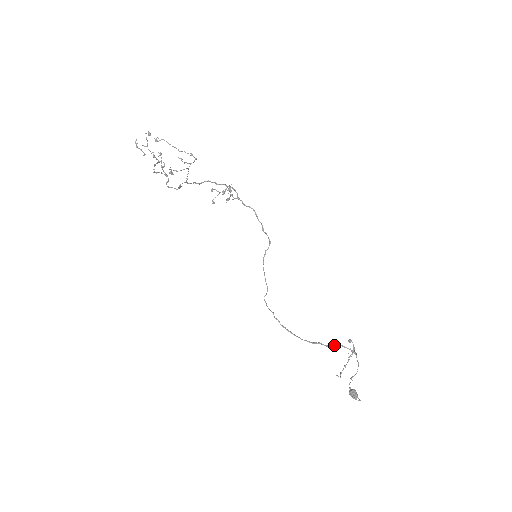
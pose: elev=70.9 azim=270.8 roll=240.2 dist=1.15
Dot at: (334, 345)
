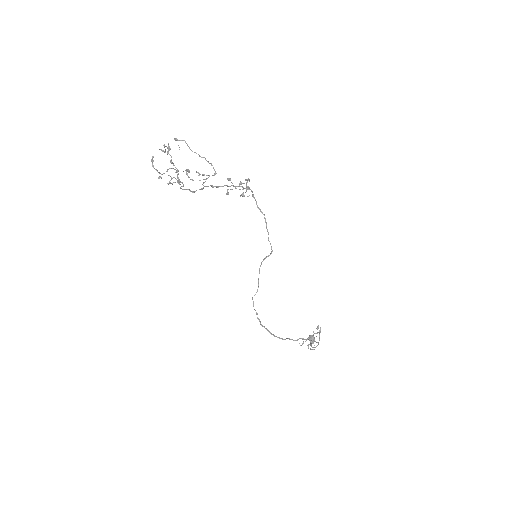
Dot at: (302, 339)
